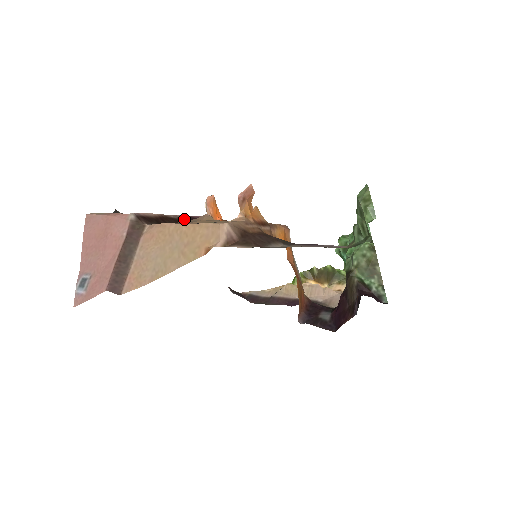
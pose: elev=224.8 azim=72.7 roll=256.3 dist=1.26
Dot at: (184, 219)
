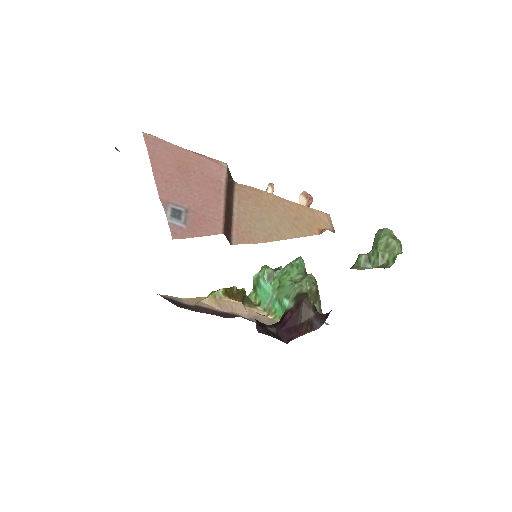
Dot at: occluded
